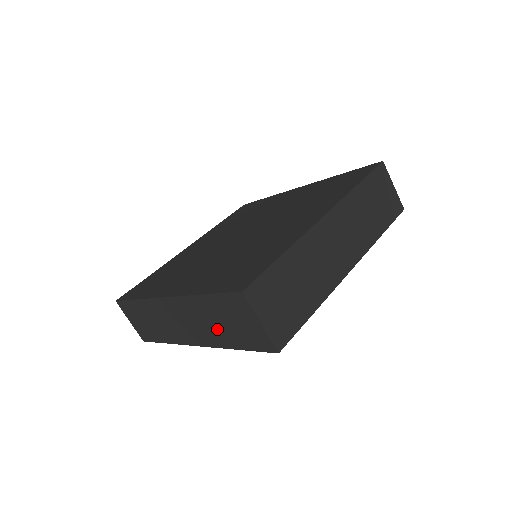
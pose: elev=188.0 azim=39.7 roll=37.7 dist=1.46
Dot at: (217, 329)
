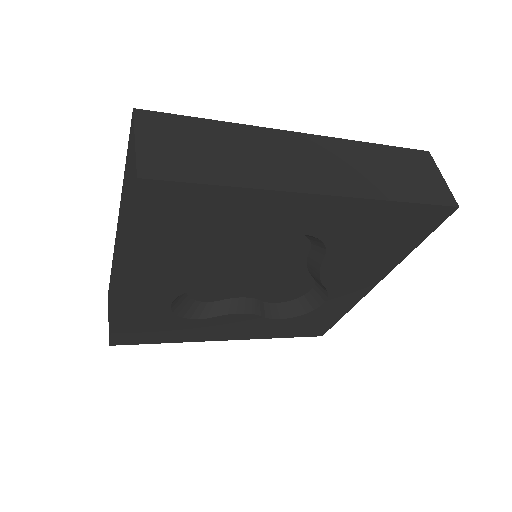
Dot at: (125, 218)
